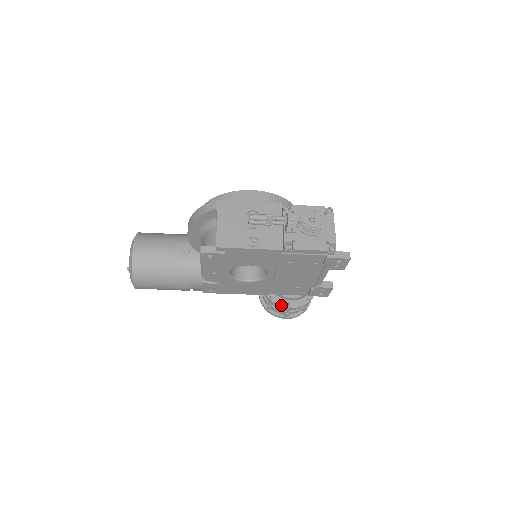
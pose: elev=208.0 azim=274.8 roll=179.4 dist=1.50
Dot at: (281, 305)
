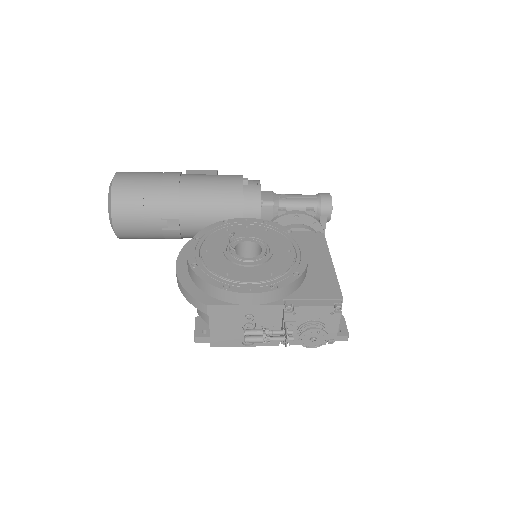
Dot at: occluded
